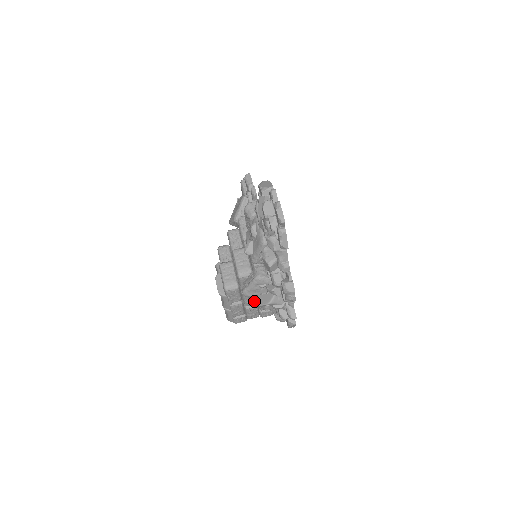
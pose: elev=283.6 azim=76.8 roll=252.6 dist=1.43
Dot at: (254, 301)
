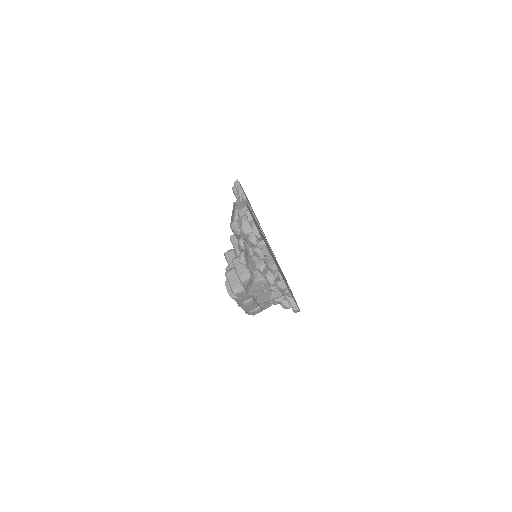
Dot at: (259, 299)
